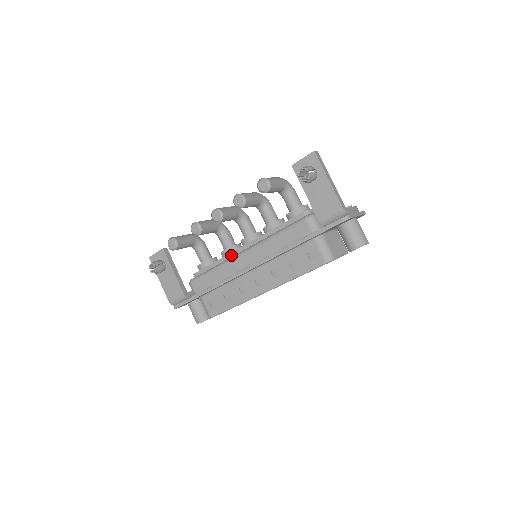
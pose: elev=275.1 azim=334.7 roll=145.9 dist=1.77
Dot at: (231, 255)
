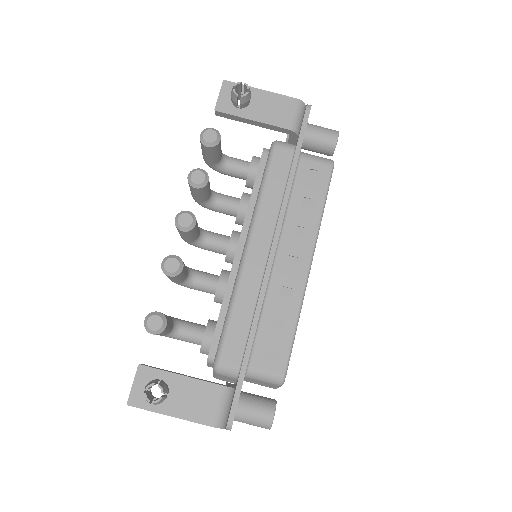
Dot at: (233, 275)
